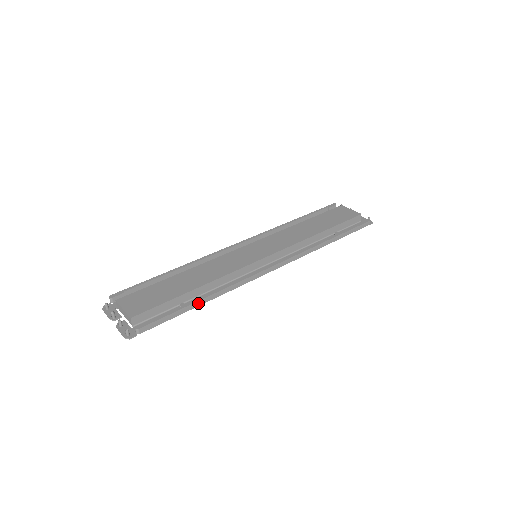
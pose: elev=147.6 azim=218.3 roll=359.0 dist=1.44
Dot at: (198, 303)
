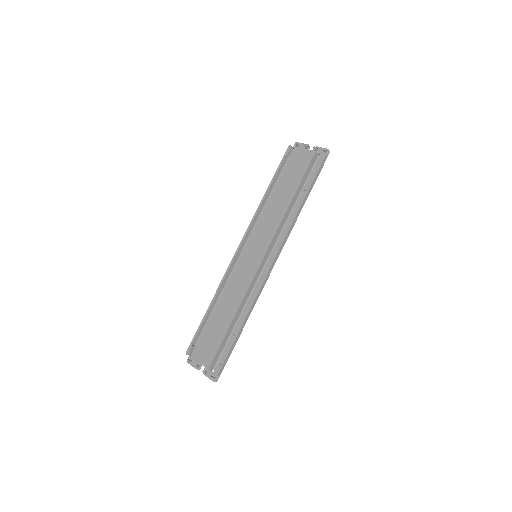
Dot at: (240, 331)
